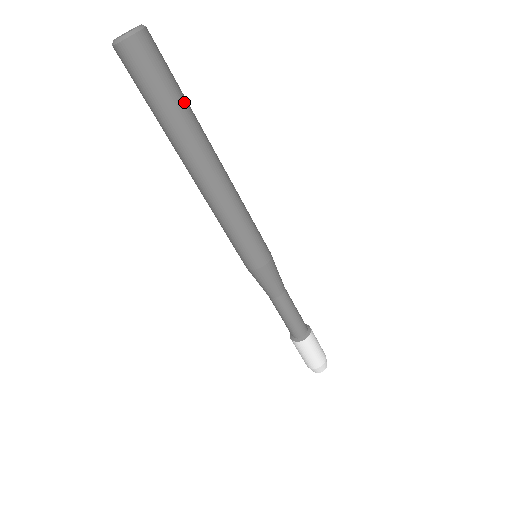
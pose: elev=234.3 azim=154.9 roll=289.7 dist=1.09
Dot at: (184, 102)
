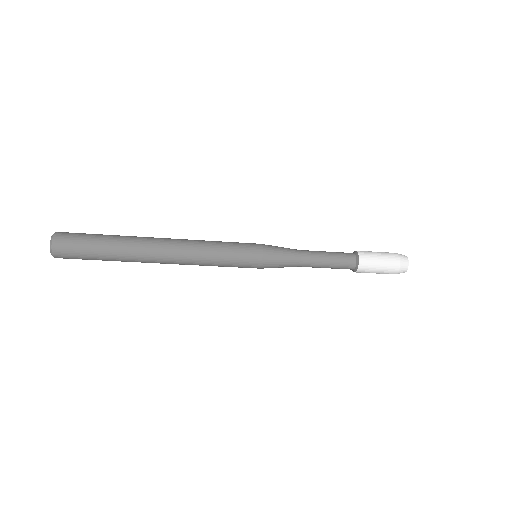
Dot at: (108, 258)
